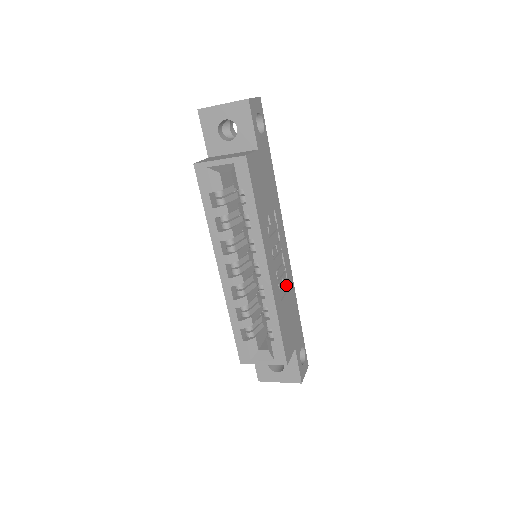
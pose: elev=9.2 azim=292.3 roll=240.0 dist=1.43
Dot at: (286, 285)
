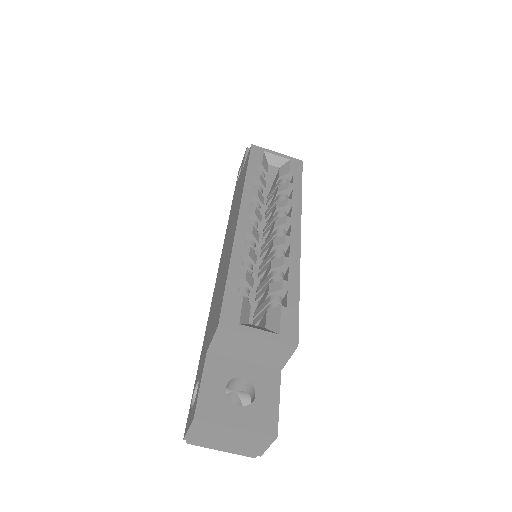
Dot at: occluded
